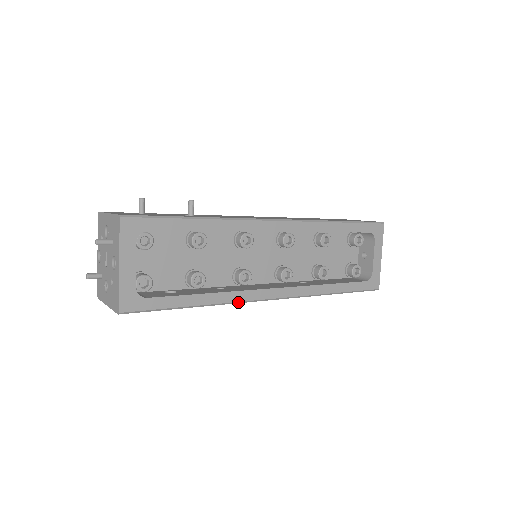
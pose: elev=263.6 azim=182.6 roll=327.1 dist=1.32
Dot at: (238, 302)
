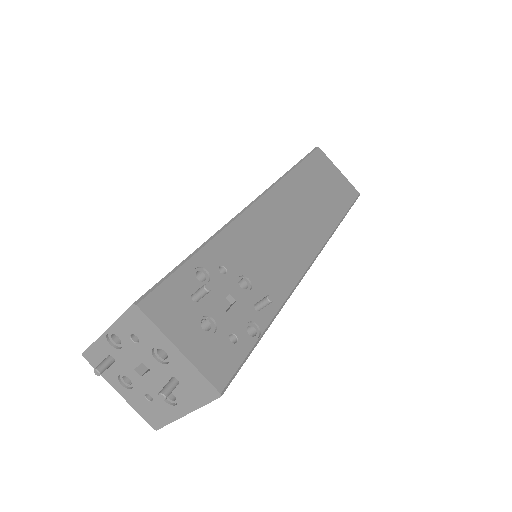
Dot at: occluded
